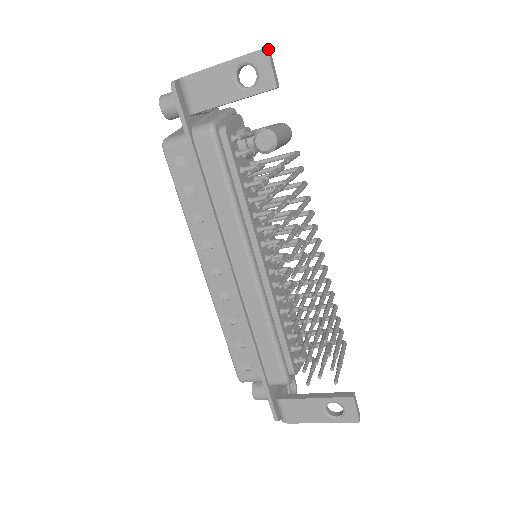
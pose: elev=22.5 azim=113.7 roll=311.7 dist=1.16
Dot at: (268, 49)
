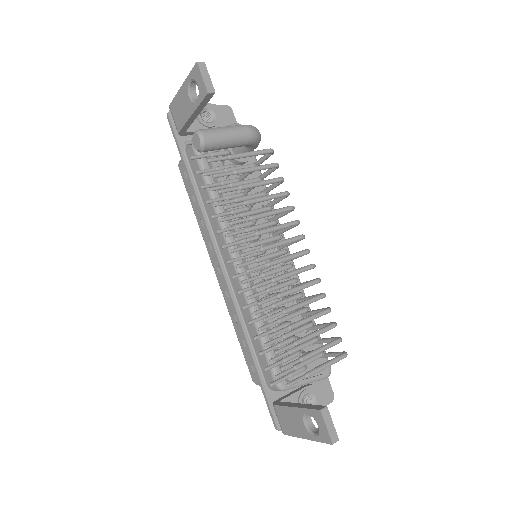
Dot at: (199, 63)
